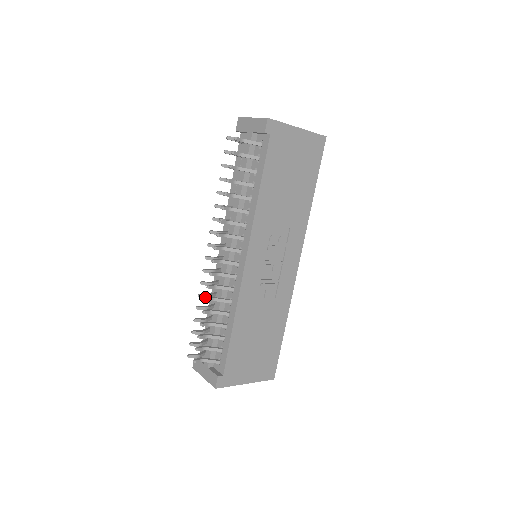
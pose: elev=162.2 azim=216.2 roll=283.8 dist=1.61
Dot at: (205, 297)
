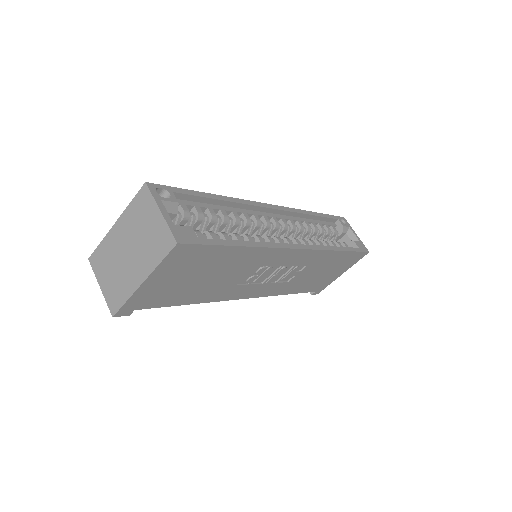
Dot at: occluded
